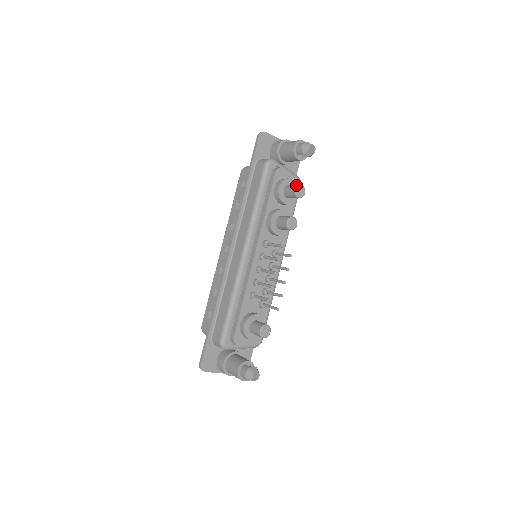
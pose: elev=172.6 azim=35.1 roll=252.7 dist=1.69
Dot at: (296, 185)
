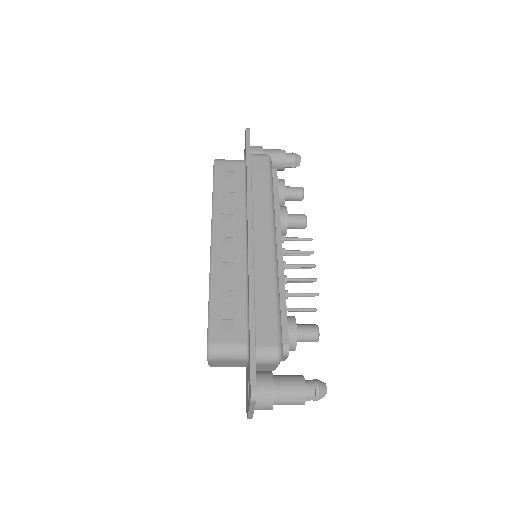
Dot at: occluded
